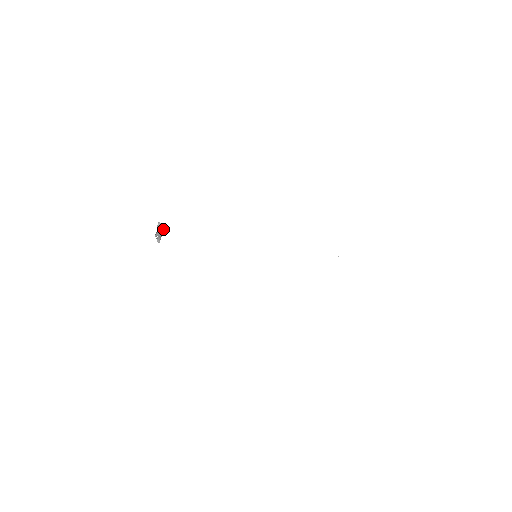
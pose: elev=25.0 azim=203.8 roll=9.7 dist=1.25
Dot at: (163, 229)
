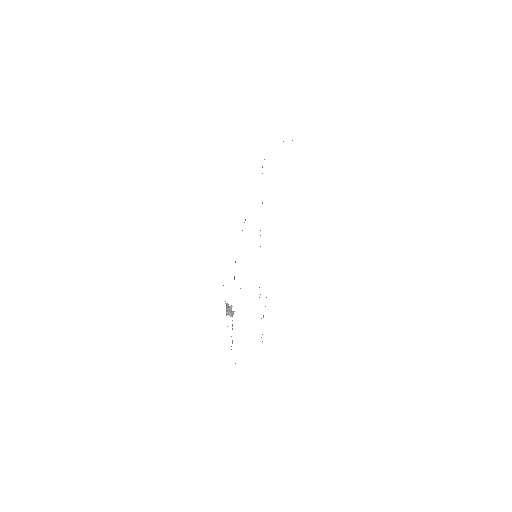
Dot at: occluded
